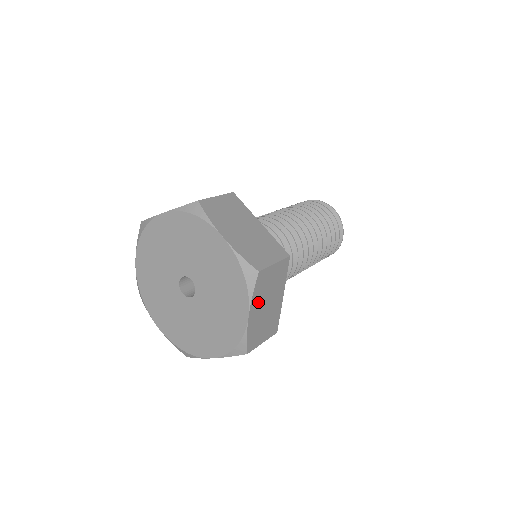
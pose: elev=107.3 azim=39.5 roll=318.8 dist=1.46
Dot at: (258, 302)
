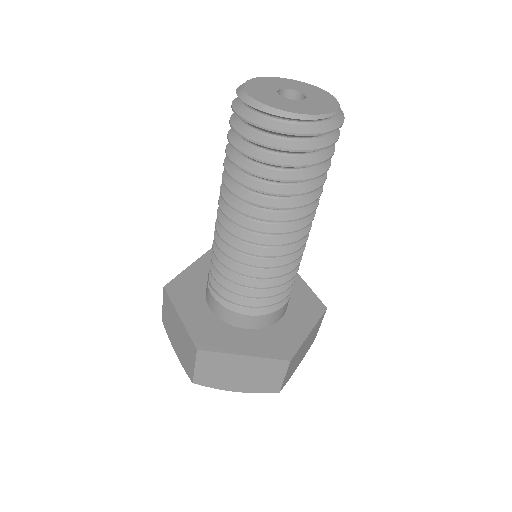
Dot at: (295, 367)
